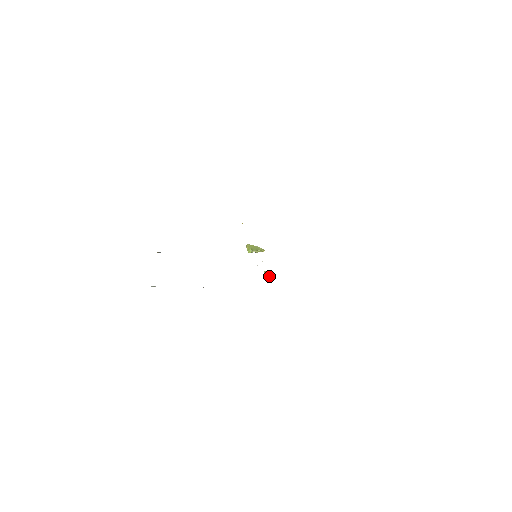
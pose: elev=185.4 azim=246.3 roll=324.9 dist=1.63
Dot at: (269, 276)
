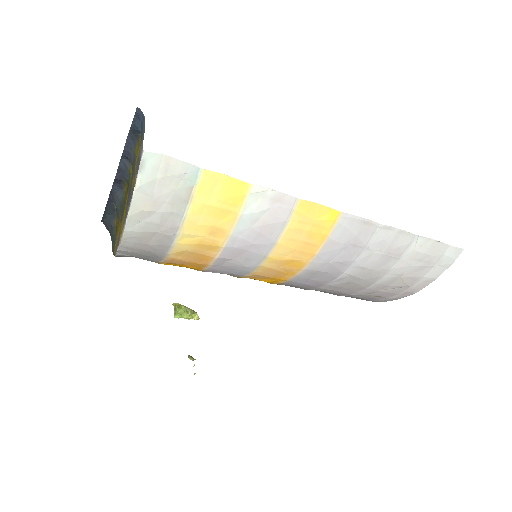
Dot at: occluded
